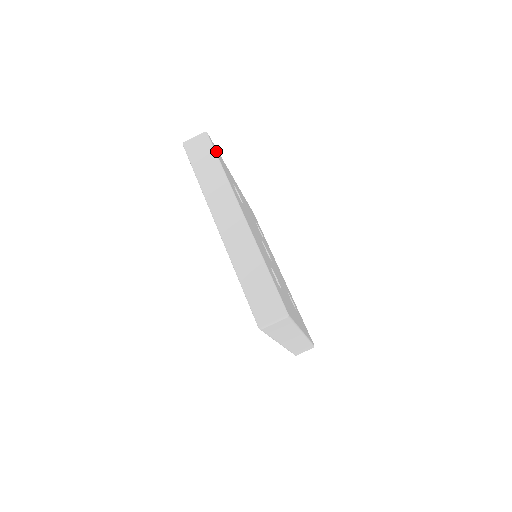
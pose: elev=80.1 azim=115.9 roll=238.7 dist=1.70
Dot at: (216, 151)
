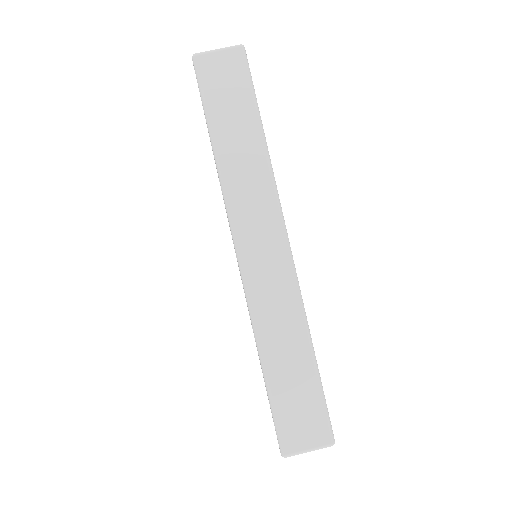
Dot at: occluded
